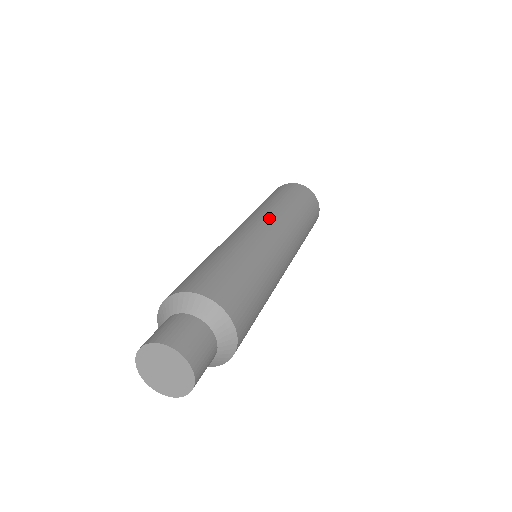
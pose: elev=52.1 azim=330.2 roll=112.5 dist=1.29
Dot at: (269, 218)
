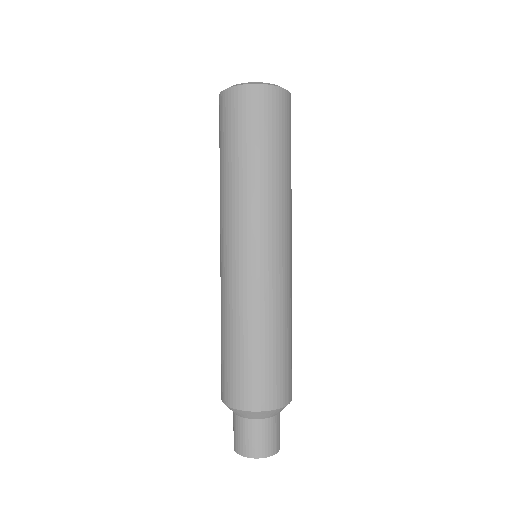
Dot at: (290, 231)
